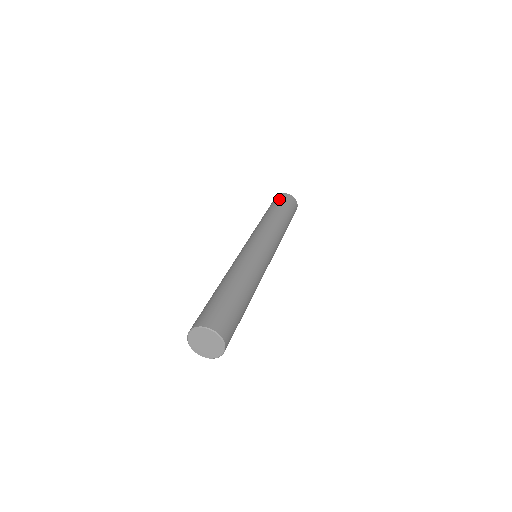
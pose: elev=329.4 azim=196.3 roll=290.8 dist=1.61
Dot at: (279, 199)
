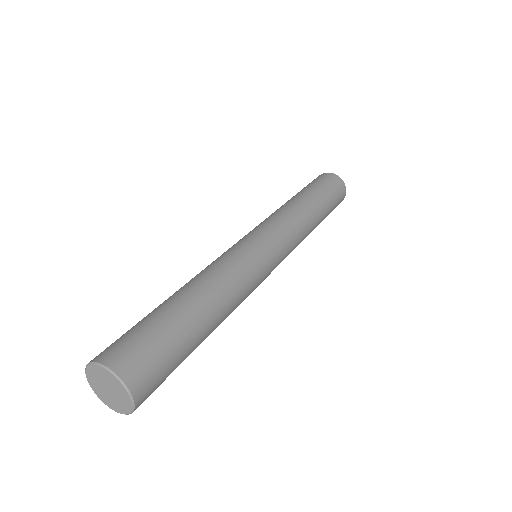
Dot at: (329, 183)
